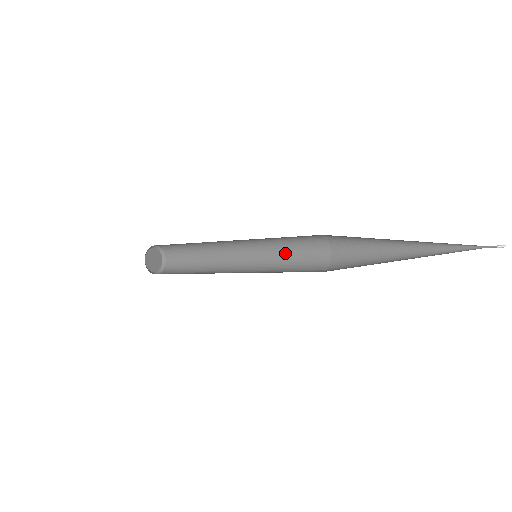
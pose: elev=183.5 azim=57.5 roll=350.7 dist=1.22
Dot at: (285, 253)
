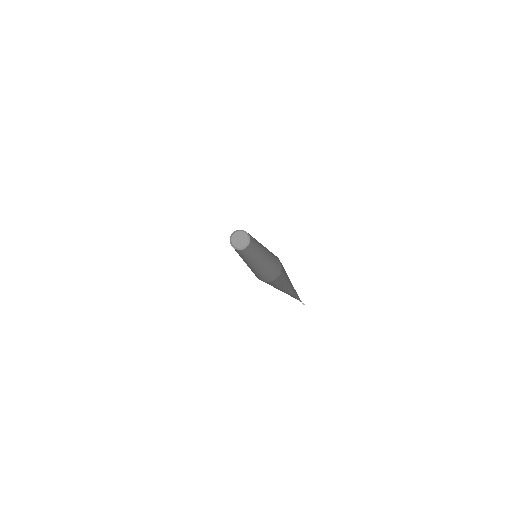
Dot at: (270, 253)
